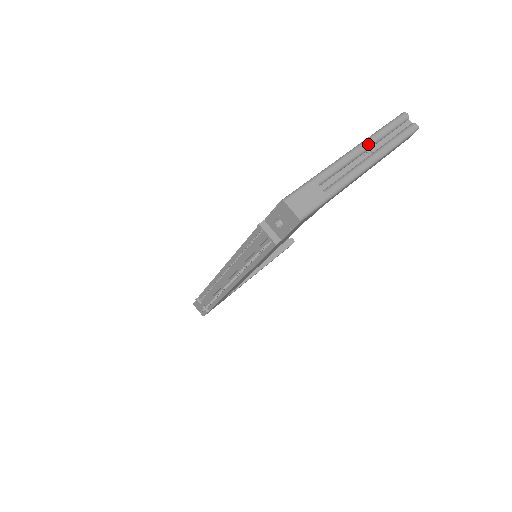
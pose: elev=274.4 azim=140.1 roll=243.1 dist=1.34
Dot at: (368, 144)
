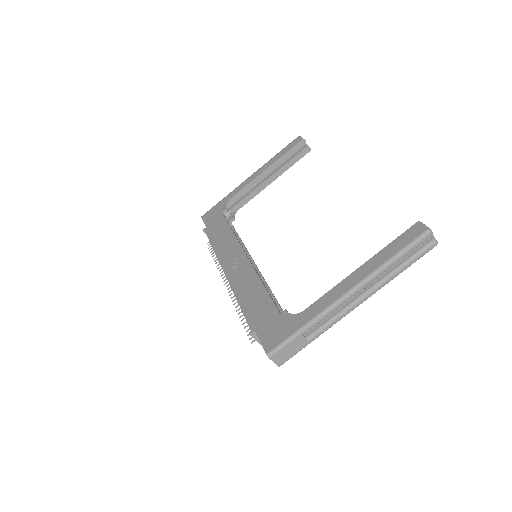
Dot at: (368, 283)
